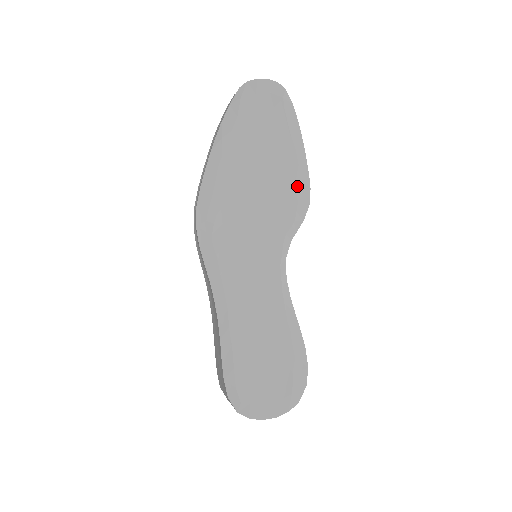
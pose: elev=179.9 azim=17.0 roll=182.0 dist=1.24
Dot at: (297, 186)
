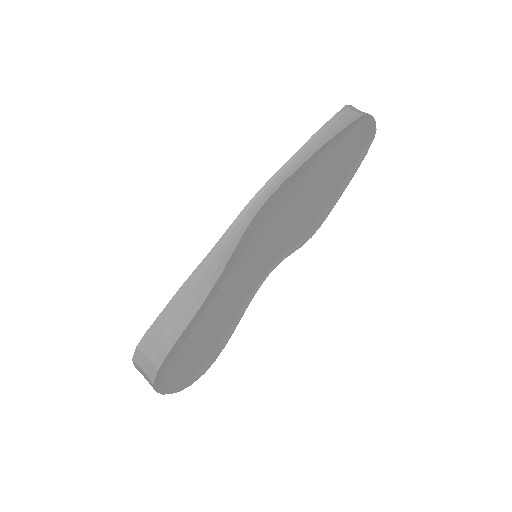
Dot at: (319, 218)
